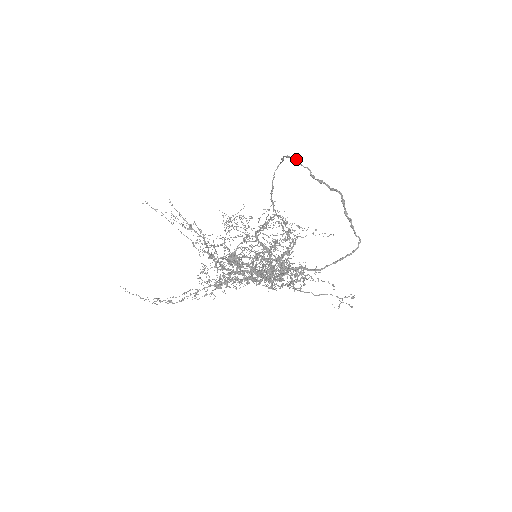
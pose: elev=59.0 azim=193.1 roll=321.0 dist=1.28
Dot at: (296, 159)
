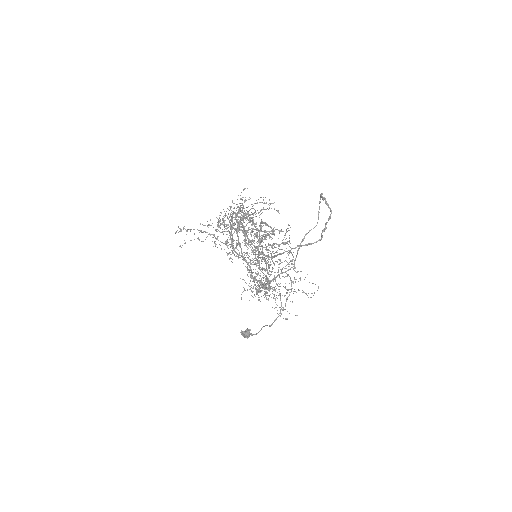
Dot at: occluded
